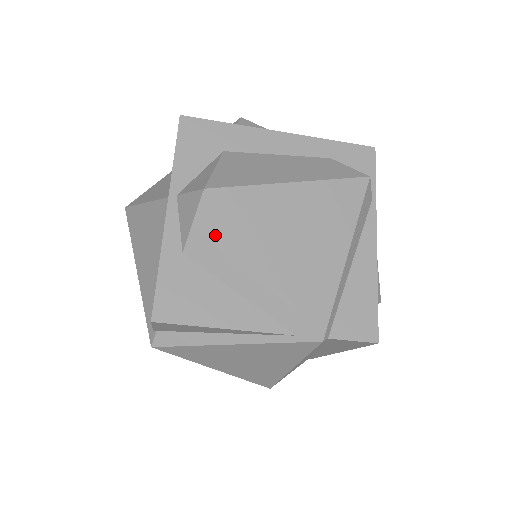
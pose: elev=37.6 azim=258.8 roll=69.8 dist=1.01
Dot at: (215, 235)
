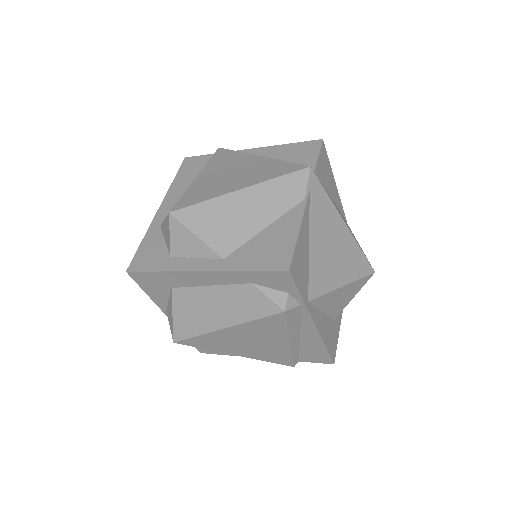
Dot at: occluded
